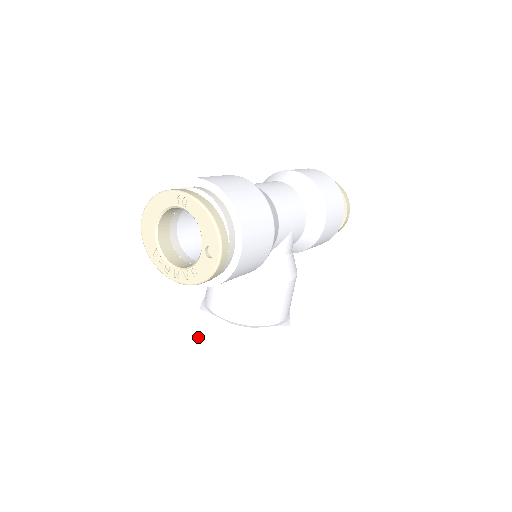
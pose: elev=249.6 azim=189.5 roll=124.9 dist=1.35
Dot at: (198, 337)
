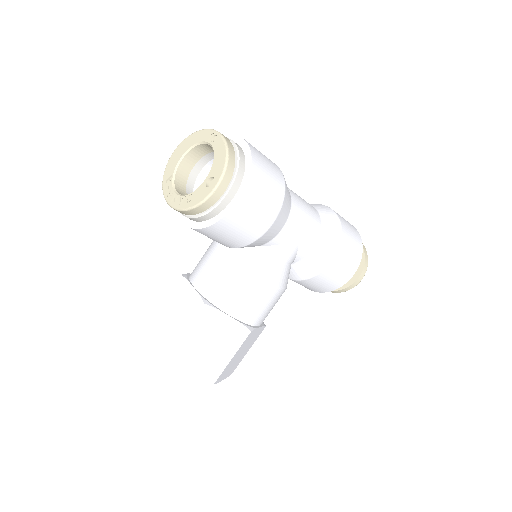
Dot at: (166, 301)
